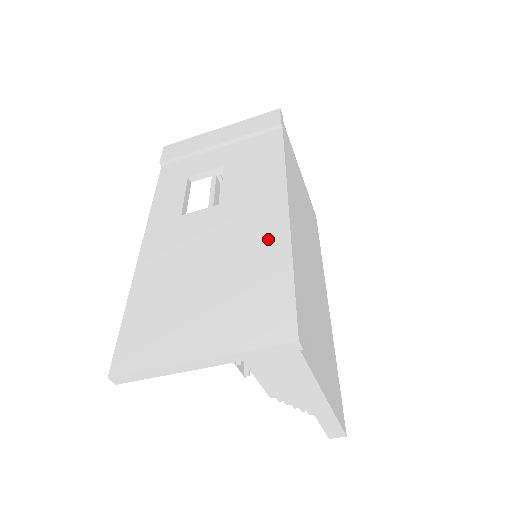
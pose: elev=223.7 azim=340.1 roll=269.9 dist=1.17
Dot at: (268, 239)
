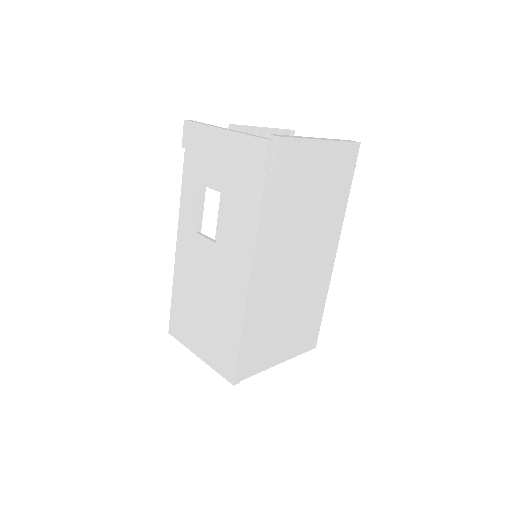
Dot at: (234, 306)
